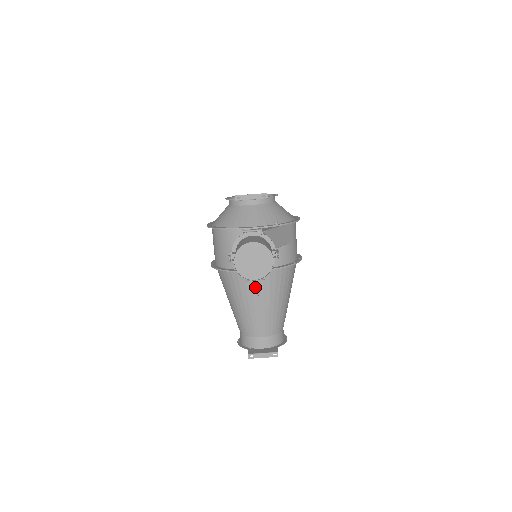
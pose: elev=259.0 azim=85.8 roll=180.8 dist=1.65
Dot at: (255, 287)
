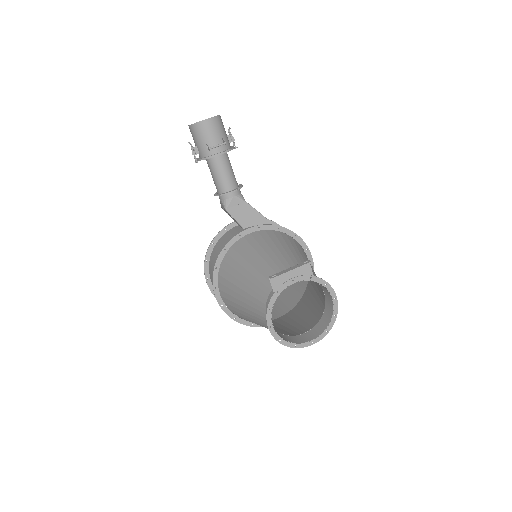
Dot at: (255, 244)
